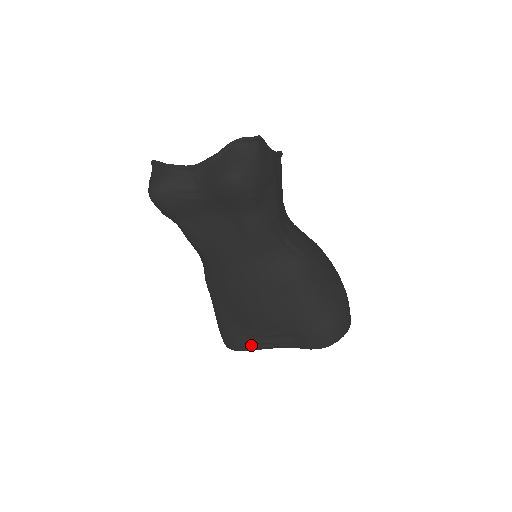
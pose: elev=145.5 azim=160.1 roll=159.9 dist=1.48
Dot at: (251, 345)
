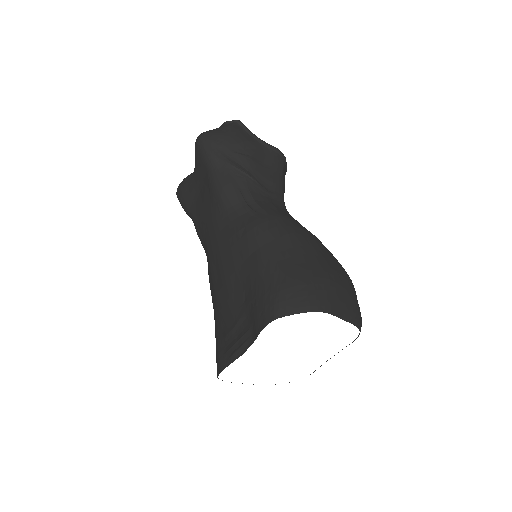
Dot at: (226, 357)
